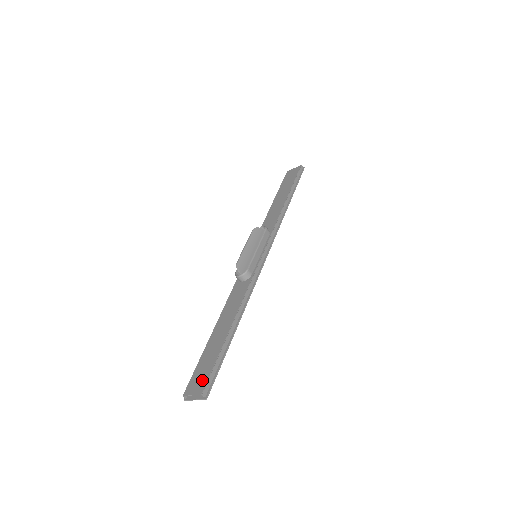
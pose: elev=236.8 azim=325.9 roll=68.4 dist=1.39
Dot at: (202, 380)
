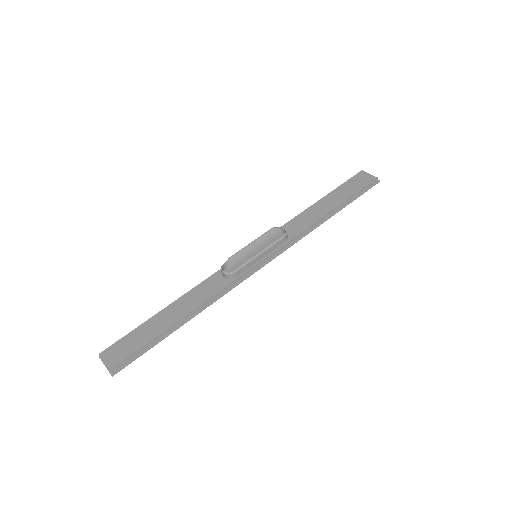
Dot at: (121, 355)
